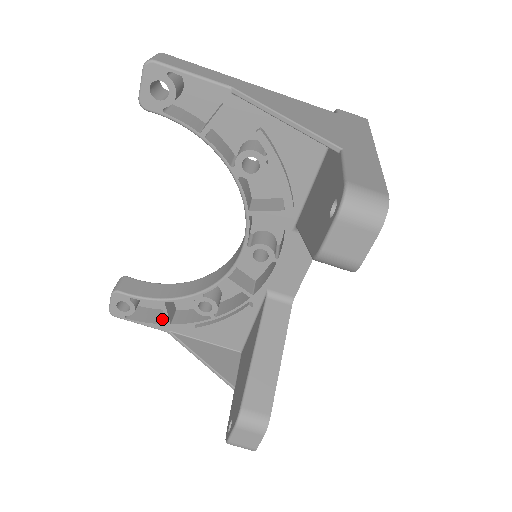
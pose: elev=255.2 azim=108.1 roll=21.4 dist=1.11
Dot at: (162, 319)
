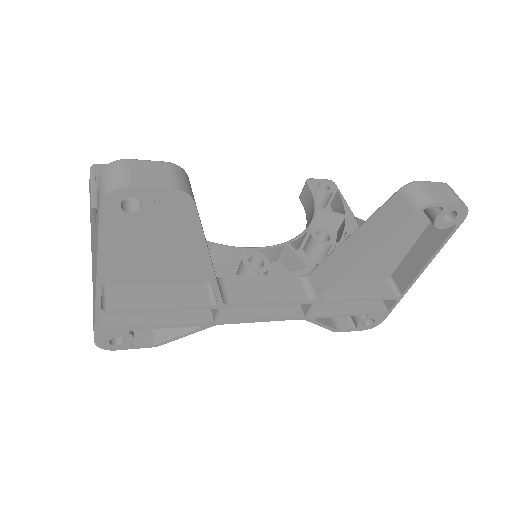
Dot at: occluded
